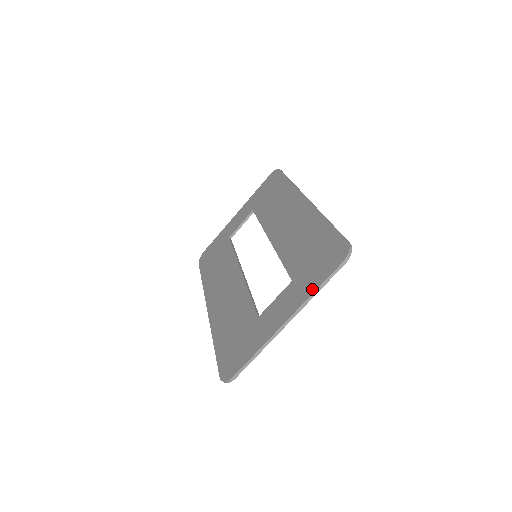
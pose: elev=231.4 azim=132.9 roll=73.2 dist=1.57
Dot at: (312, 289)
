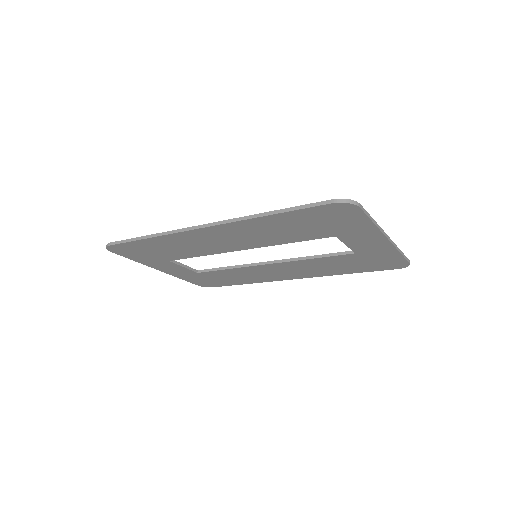
Dot at: occluded
